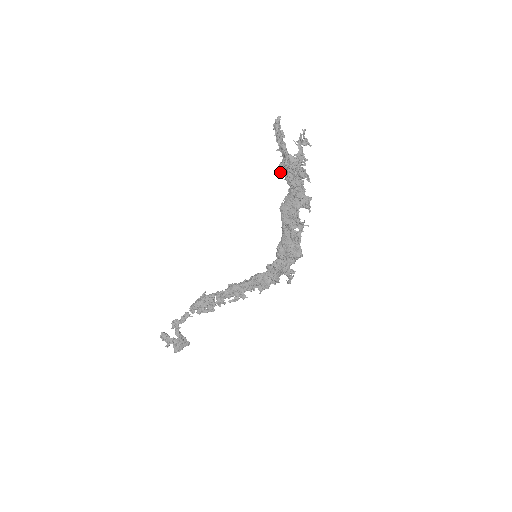
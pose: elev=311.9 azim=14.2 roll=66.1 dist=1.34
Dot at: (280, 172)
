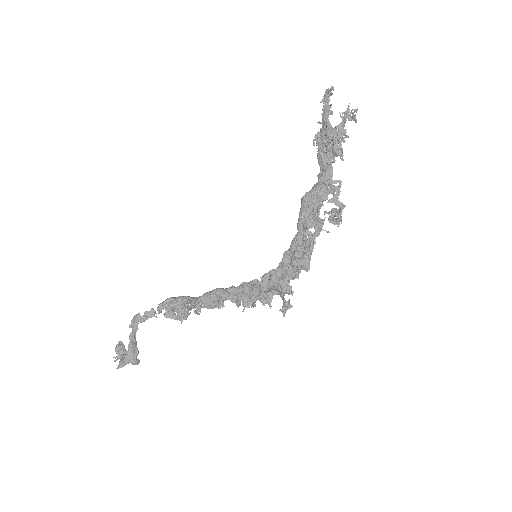
Dot at: (314, 144)
